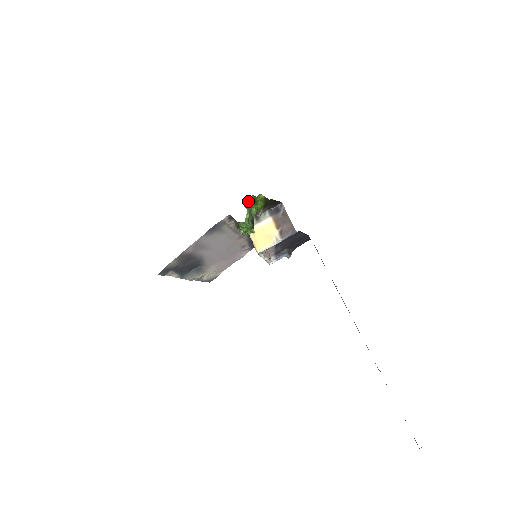
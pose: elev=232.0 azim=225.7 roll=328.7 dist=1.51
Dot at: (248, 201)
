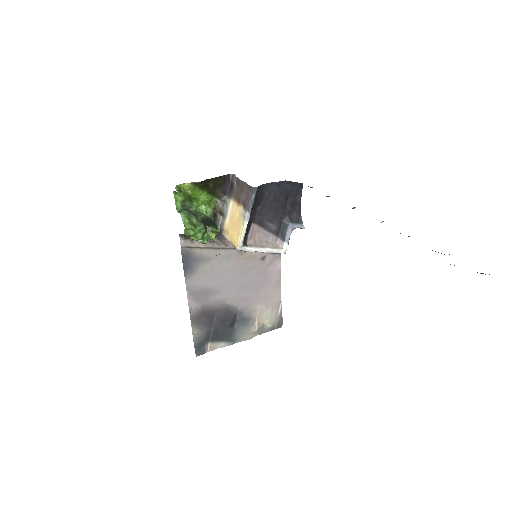
Dot at: (178, 203)
